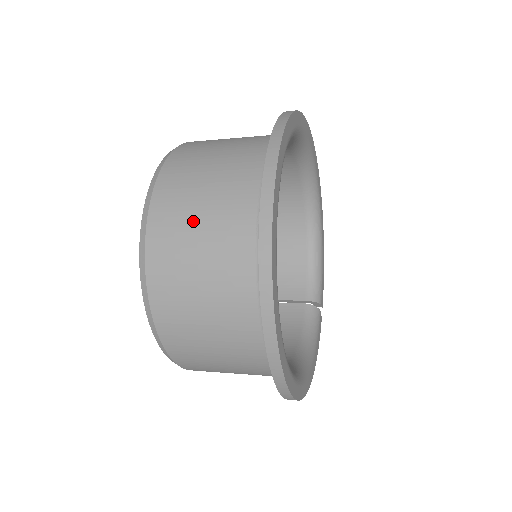
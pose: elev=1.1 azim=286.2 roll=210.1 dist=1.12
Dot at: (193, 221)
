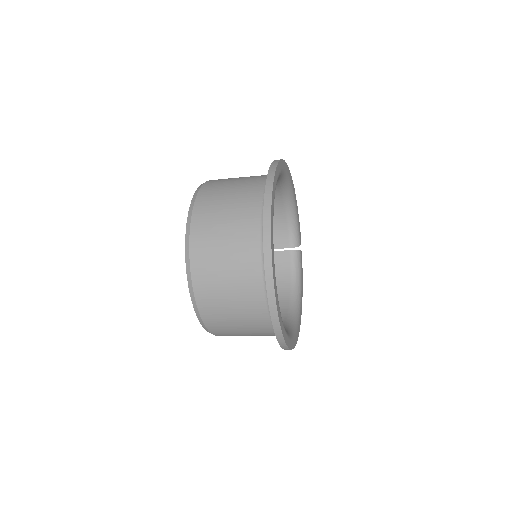
Dot at: (224, 293)
